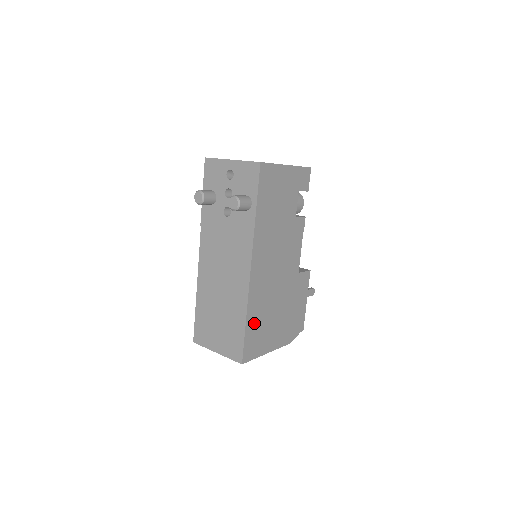
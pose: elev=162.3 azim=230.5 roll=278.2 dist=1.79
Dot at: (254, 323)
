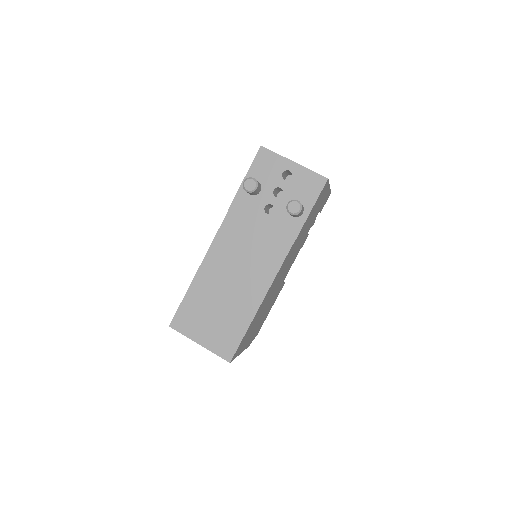
Dot at: (252, 324)
